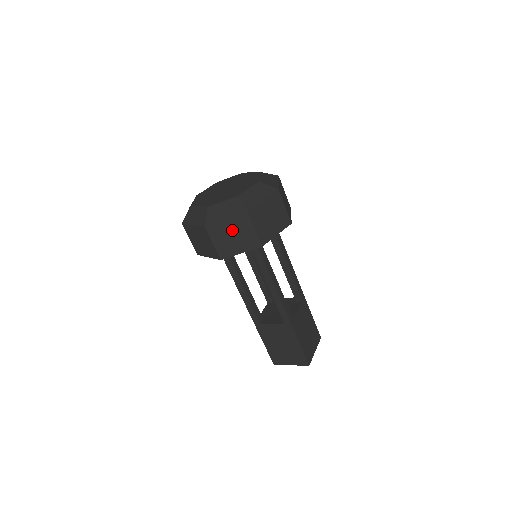
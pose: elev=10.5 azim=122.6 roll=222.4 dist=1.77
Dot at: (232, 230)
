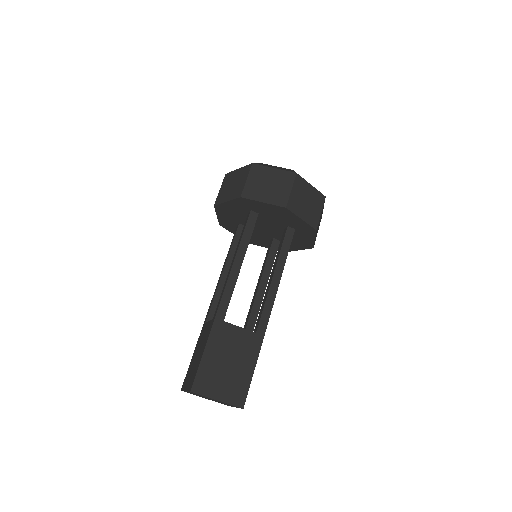
Dot at: (309, 196)
